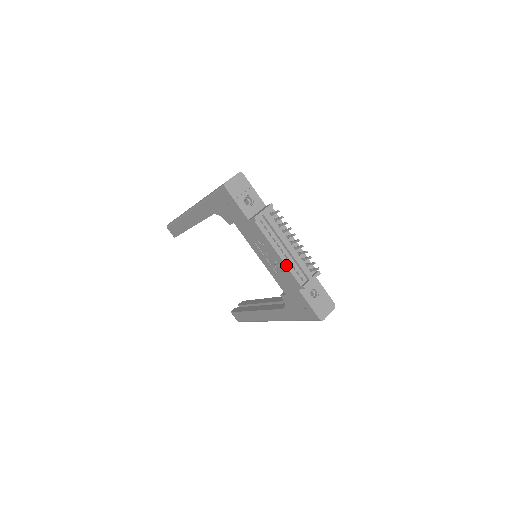
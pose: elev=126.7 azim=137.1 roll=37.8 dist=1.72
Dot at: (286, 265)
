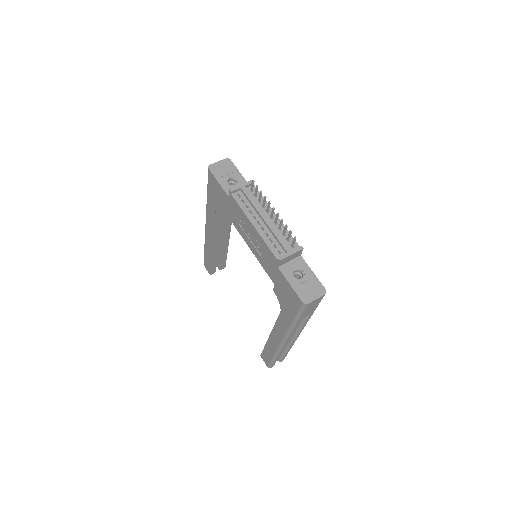
Dot at: (261, 237)
